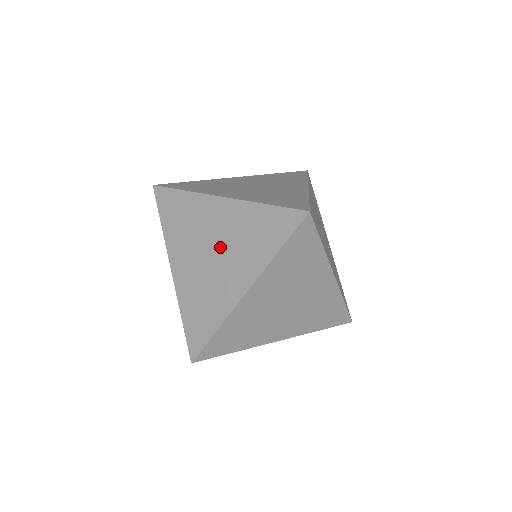
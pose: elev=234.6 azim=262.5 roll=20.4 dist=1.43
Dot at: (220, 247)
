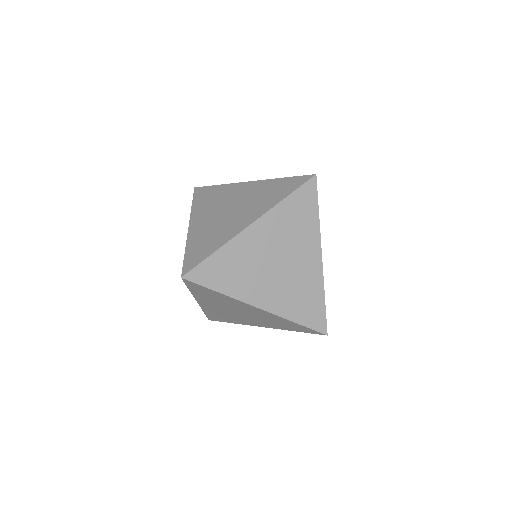
Dot at: (238, 205)
